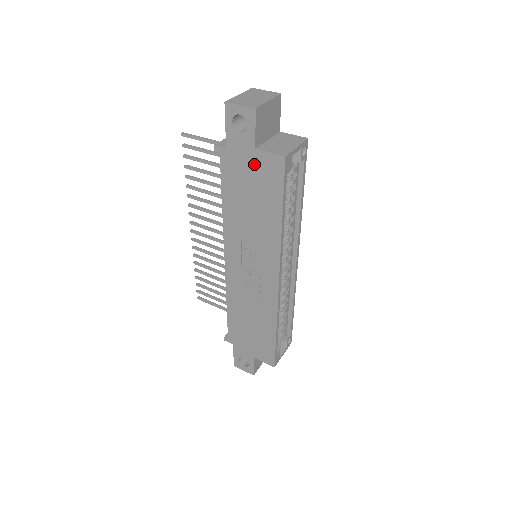
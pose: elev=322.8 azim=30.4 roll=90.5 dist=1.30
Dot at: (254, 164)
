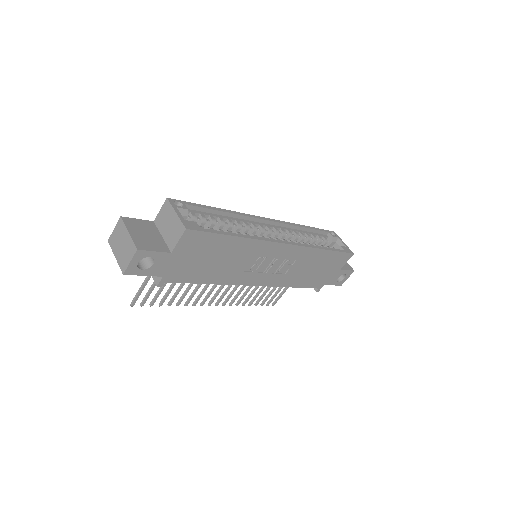
Dot at: (184, 255)
